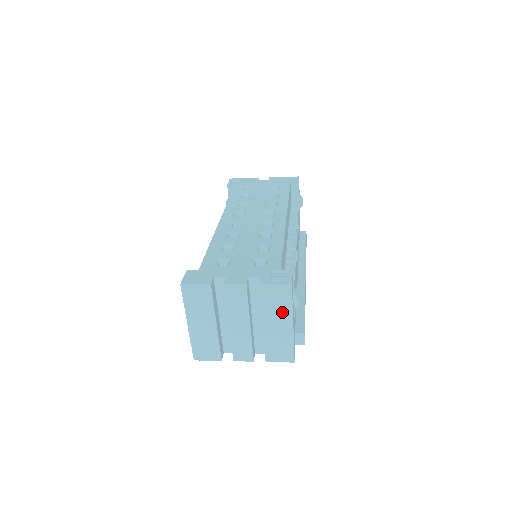
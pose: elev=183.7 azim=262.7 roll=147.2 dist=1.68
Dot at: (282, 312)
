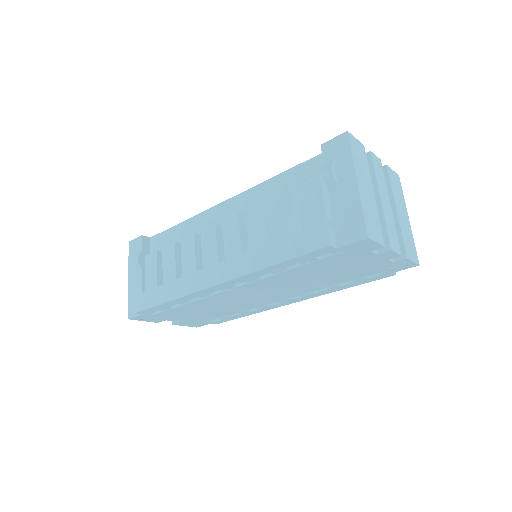
Dot at: (401, 201)
